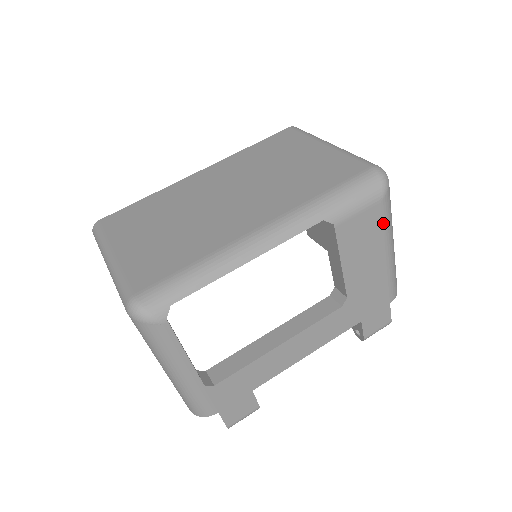
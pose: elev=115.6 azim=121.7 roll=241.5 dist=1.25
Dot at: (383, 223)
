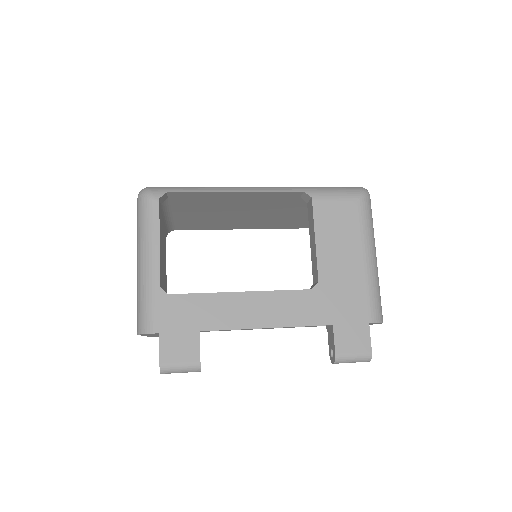
Dot at: (360, 222)
